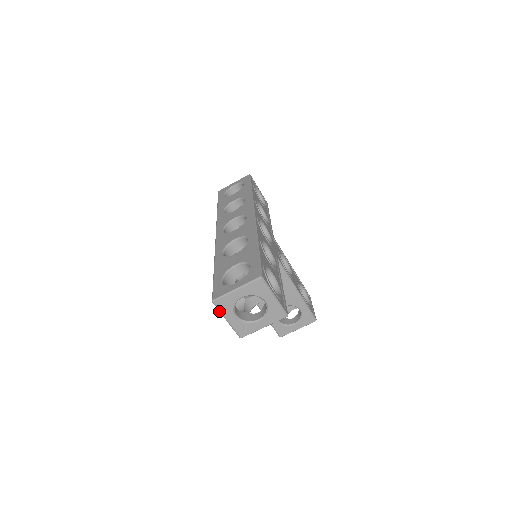
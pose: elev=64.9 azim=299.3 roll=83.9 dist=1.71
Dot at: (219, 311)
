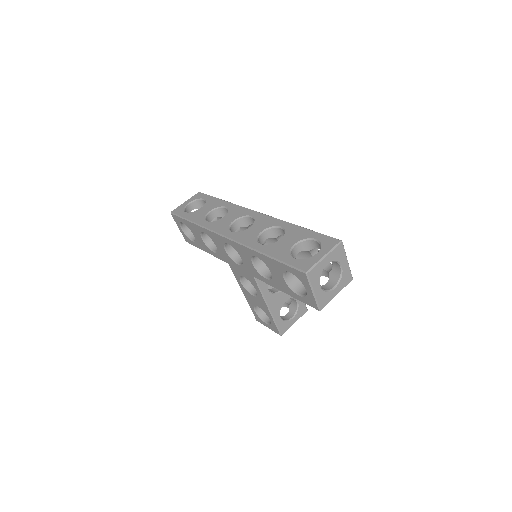
Dot at: (309, 283)
